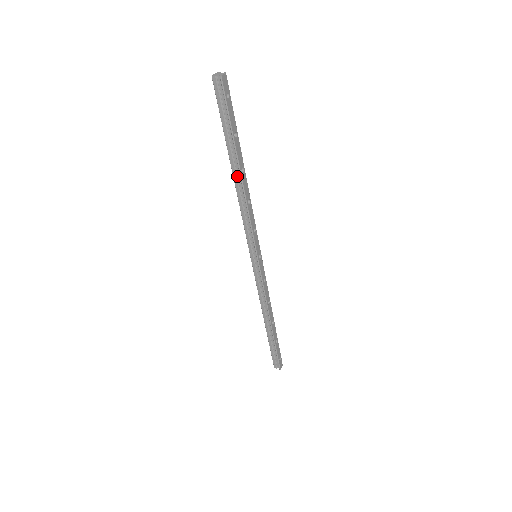
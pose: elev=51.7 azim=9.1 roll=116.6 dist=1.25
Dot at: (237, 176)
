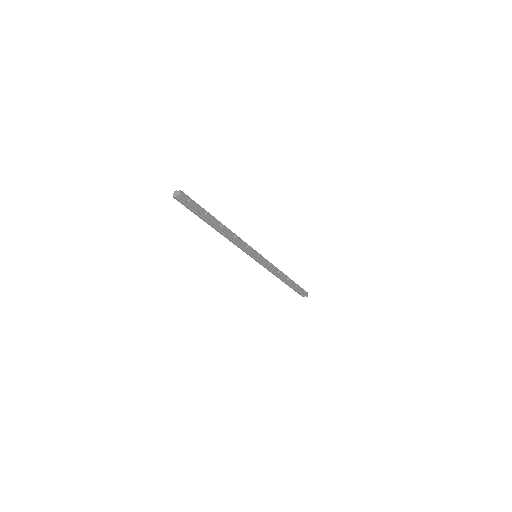
Dot at: (219, 230)
